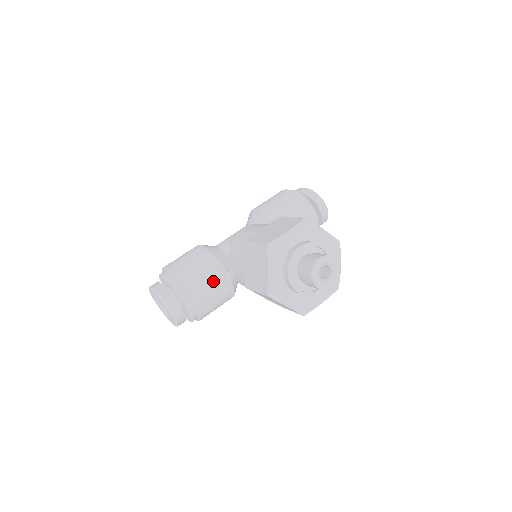
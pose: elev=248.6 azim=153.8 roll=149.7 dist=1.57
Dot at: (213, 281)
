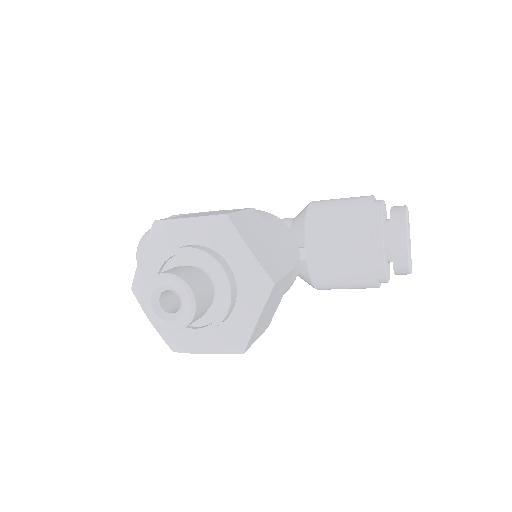
Dot at: occluded
